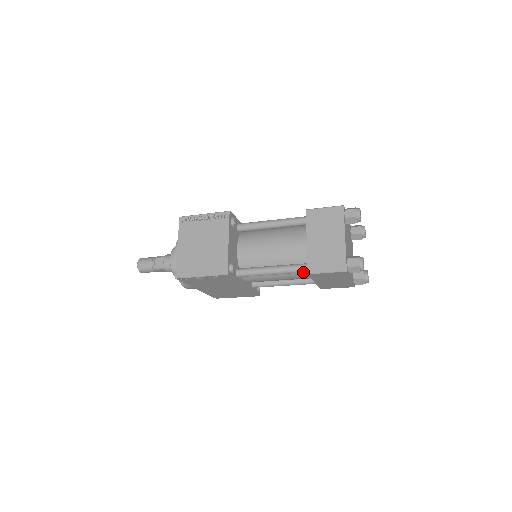
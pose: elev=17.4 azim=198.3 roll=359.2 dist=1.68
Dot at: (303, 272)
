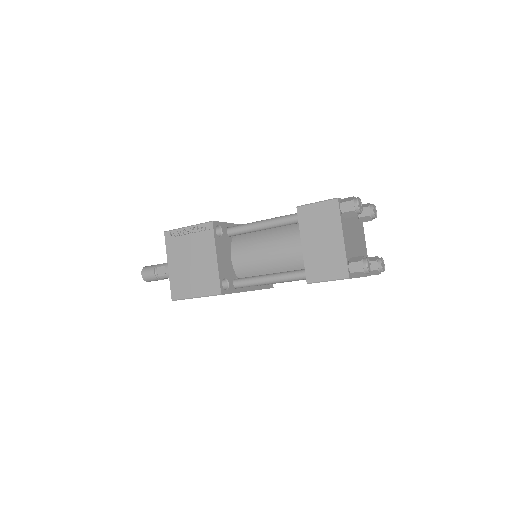
Dot at: (303, 279)
